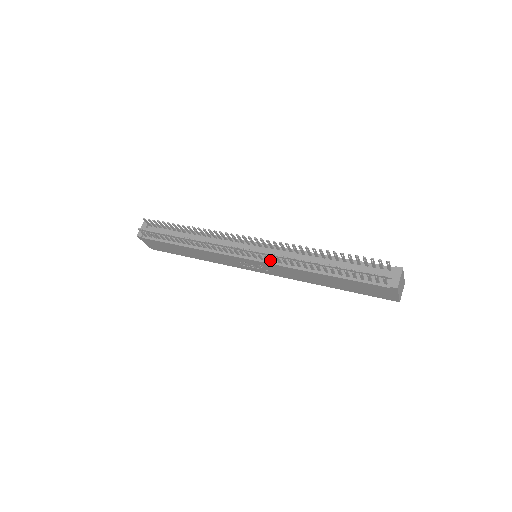
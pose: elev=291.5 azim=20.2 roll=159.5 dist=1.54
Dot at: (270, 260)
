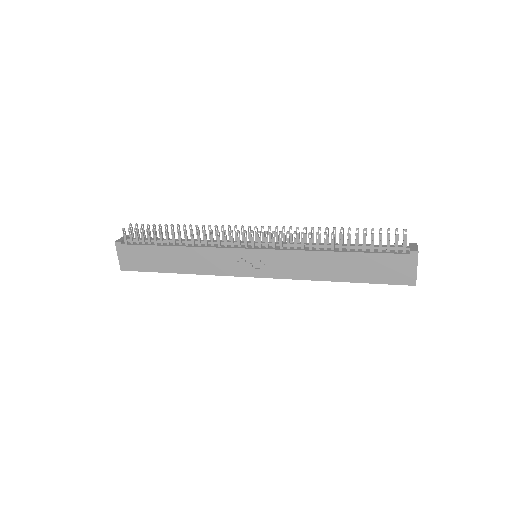
Dot at: (277, 248)
